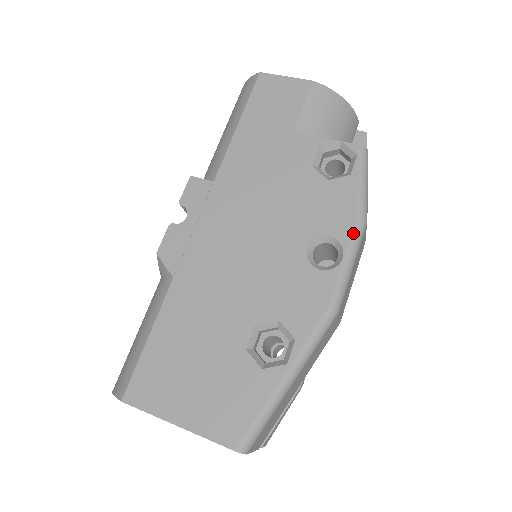
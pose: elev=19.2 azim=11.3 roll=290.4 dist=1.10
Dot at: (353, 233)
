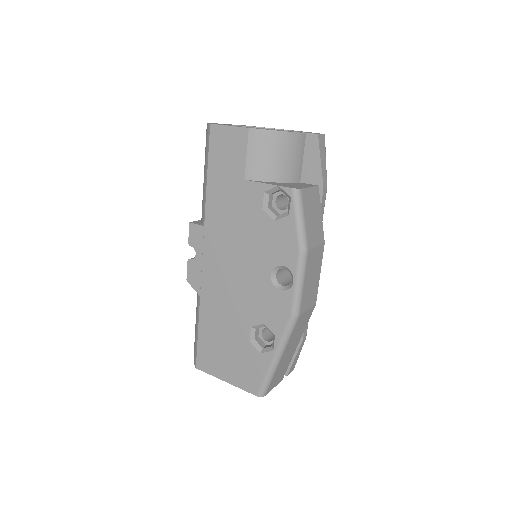
Dot at: (297, 263)
